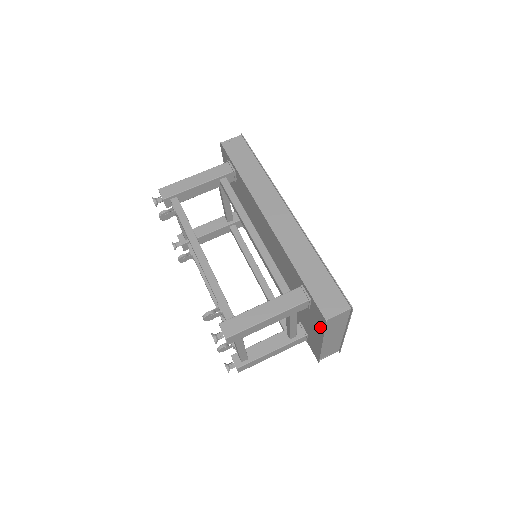
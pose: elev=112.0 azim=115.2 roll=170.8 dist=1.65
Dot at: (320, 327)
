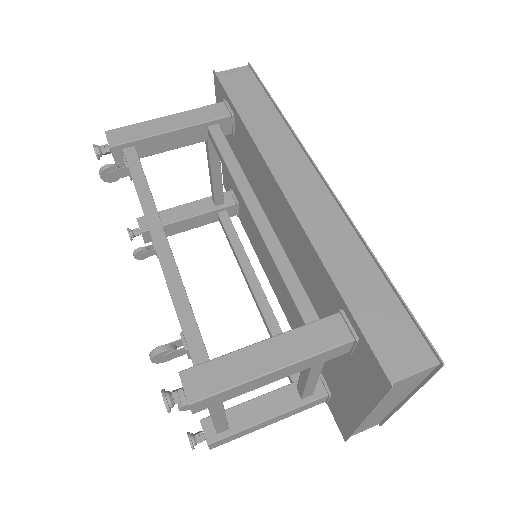
Dot at: (369, 391)
